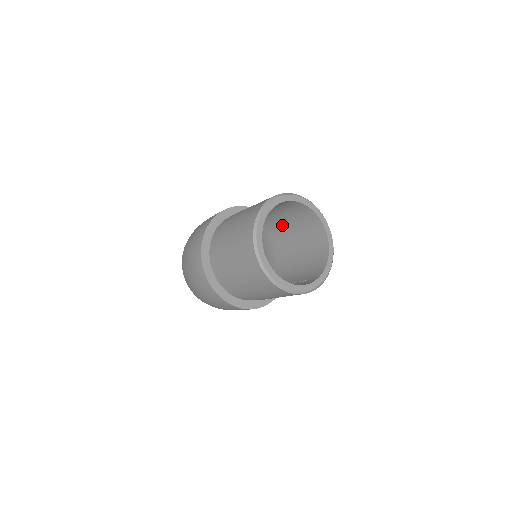
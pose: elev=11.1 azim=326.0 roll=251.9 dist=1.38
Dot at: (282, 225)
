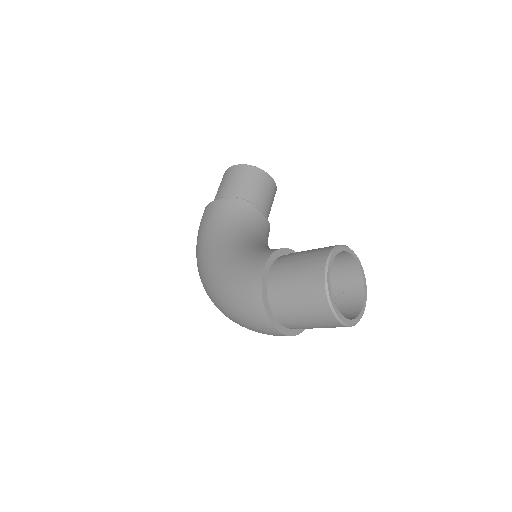
Dot at: occluded
